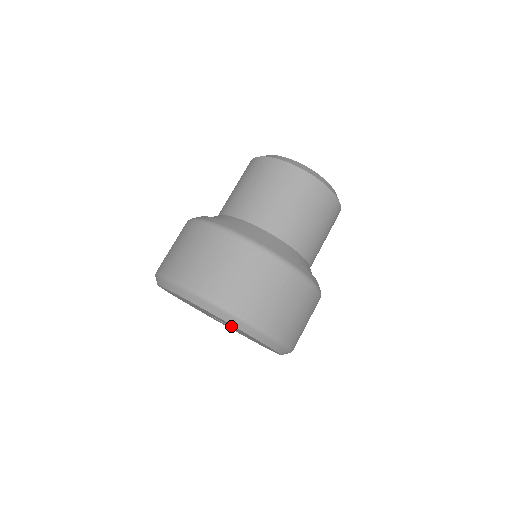
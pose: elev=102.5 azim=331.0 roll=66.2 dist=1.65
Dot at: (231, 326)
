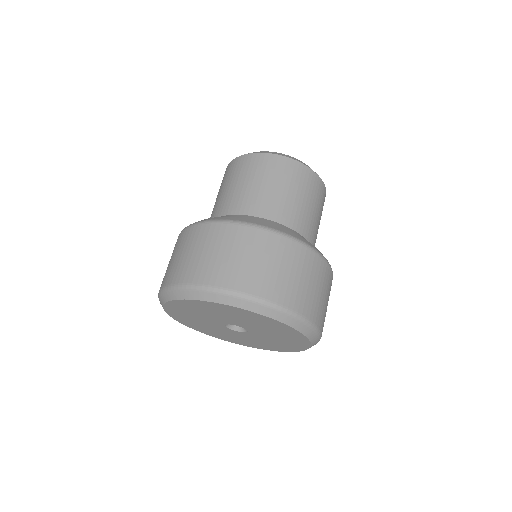
Dot at: (234, 319)
